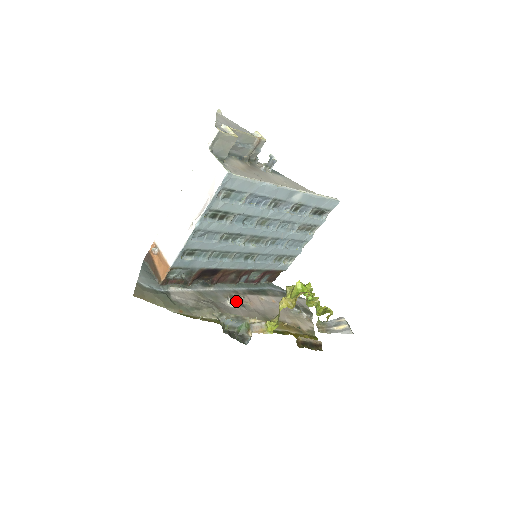
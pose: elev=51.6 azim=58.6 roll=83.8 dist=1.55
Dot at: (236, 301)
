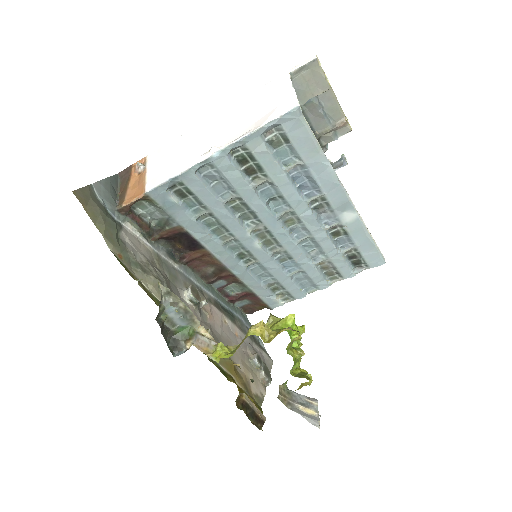
Dot at: (196, 297)
